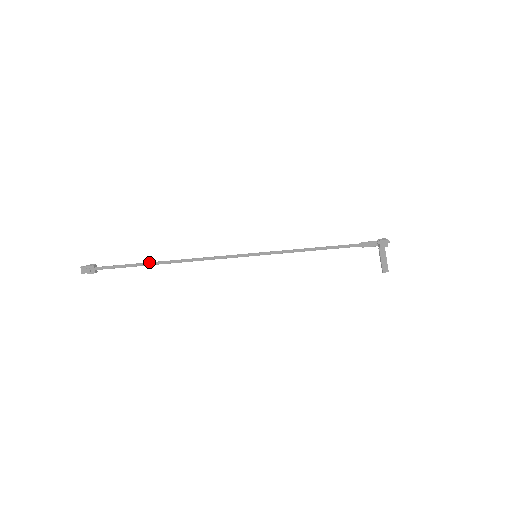
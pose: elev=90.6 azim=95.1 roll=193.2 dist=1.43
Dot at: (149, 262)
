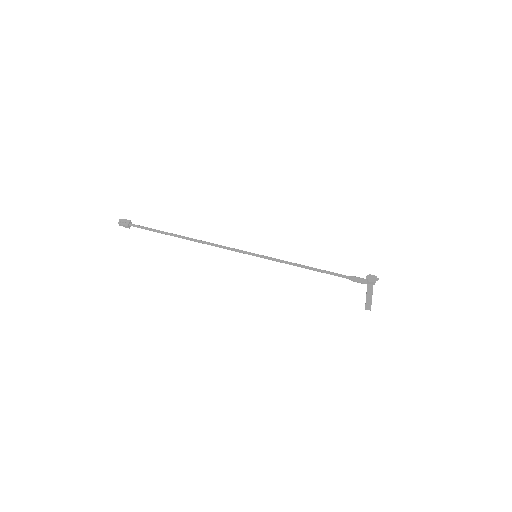
Dot at: (171, 233)
